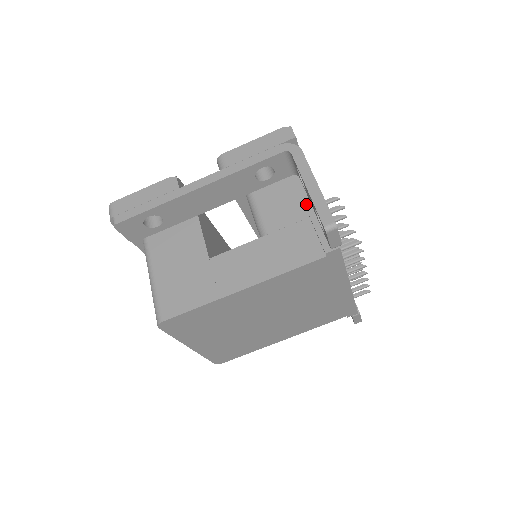
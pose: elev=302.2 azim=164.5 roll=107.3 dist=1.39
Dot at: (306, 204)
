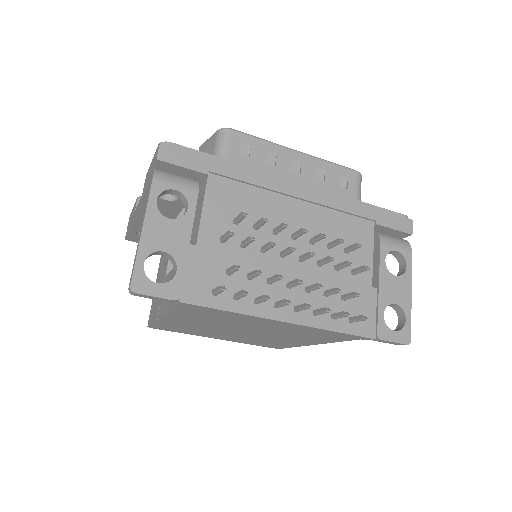
Dot at: (195, 232)
